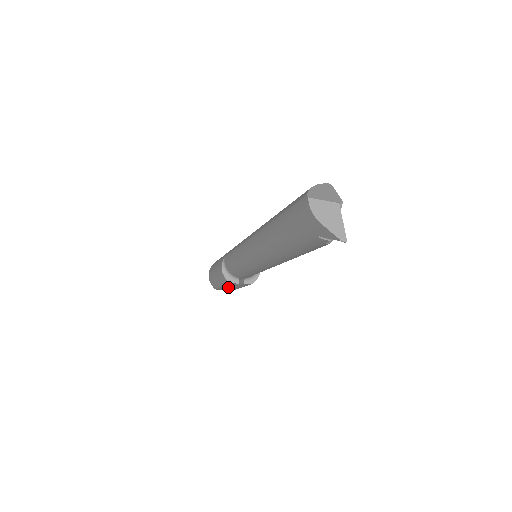
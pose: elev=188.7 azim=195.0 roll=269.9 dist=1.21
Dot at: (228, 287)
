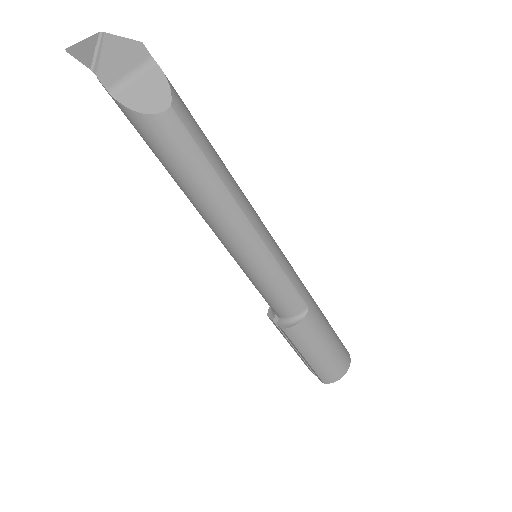
Dot at: occluded
